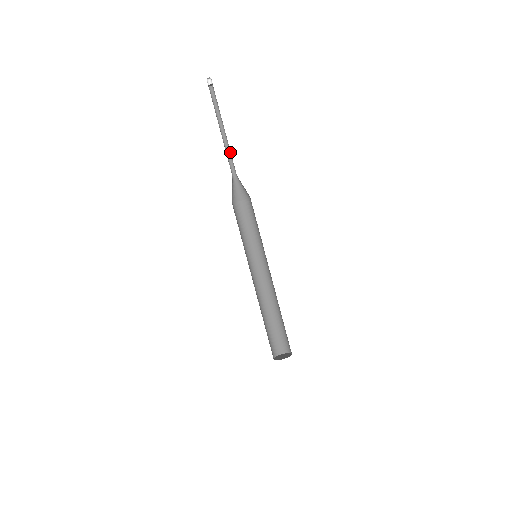
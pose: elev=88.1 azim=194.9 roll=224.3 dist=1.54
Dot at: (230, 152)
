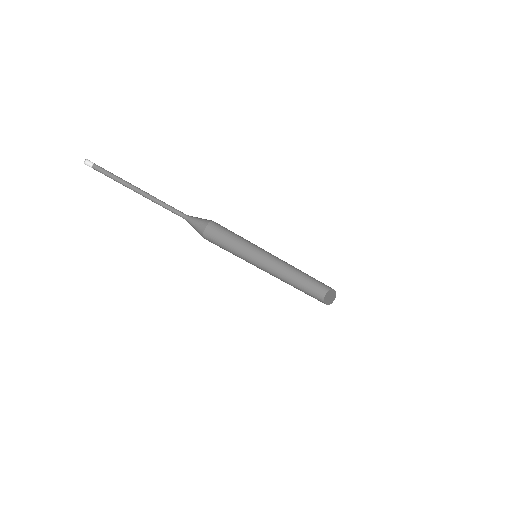
Dot at: (164, 203)
